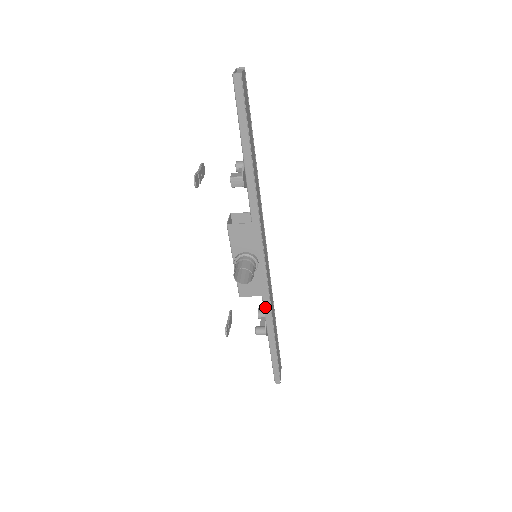
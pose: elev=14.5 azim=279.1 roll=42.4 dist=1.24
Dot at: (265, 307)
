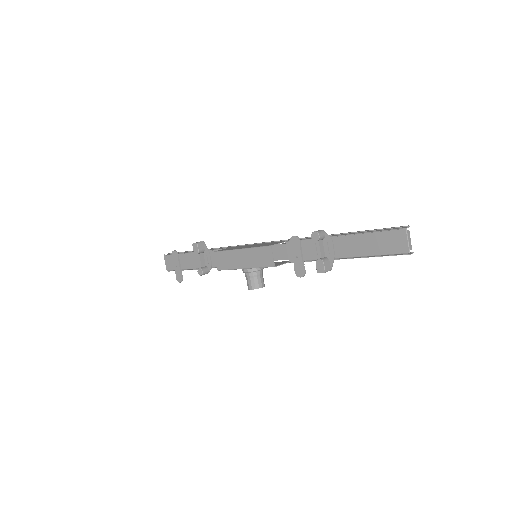
Dot at: occluded
